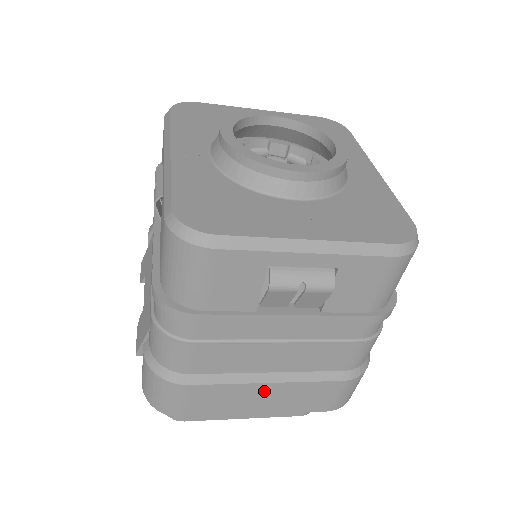
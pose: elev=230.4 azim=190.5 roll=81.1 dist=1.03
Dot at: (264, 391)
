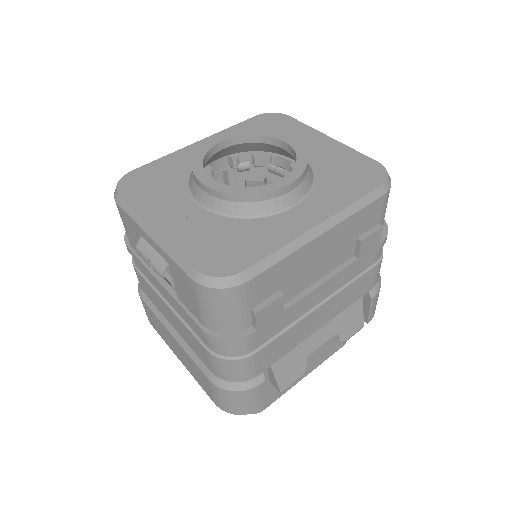
Dot at: (173, 341)
